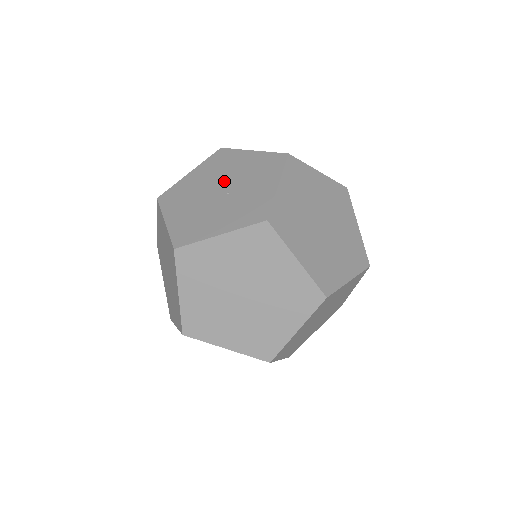
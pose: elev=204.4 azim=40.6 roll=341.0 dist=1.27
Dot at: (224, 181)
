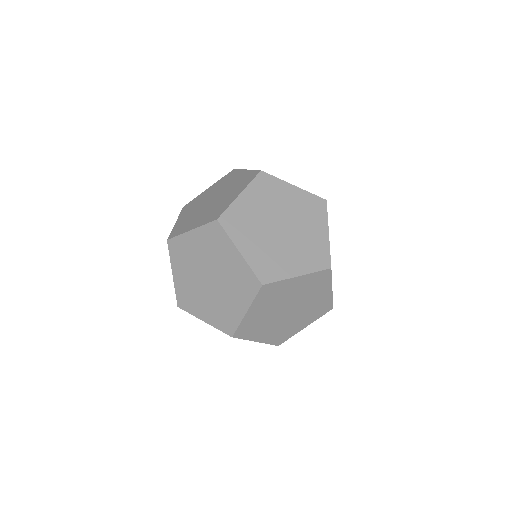
Dot at: occluded
